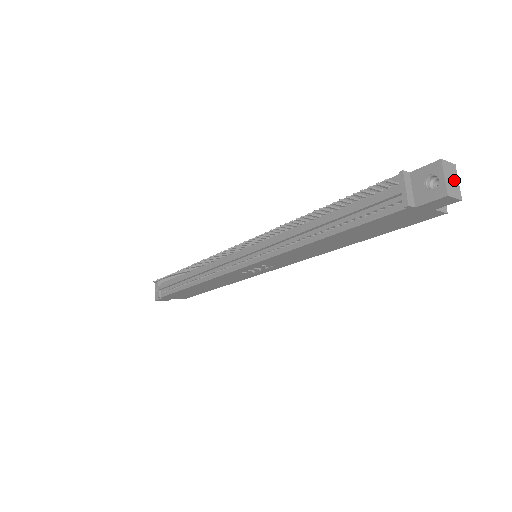
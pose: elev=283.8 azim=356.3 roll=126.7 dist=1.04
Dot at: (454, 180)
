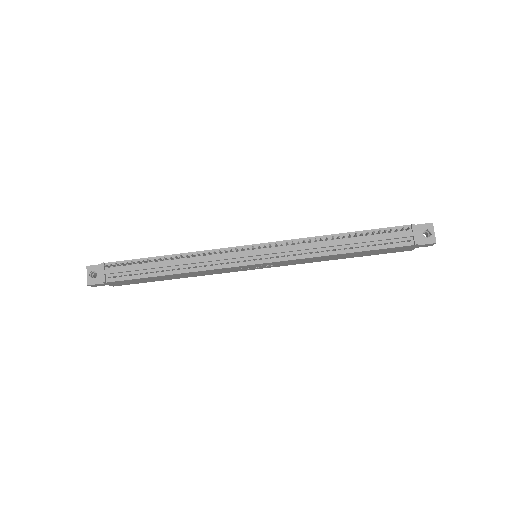
Dot at: occluded
